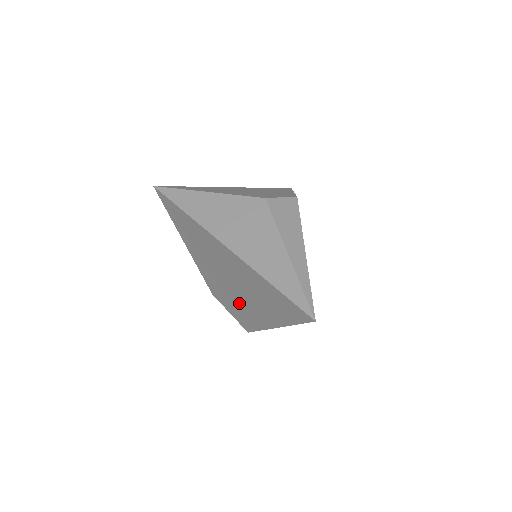
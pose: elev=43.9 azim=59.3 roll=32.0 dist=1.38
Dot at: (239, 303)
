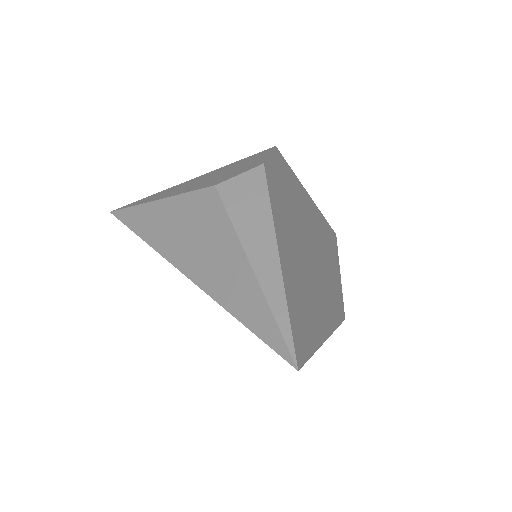
Dot at: occluded
